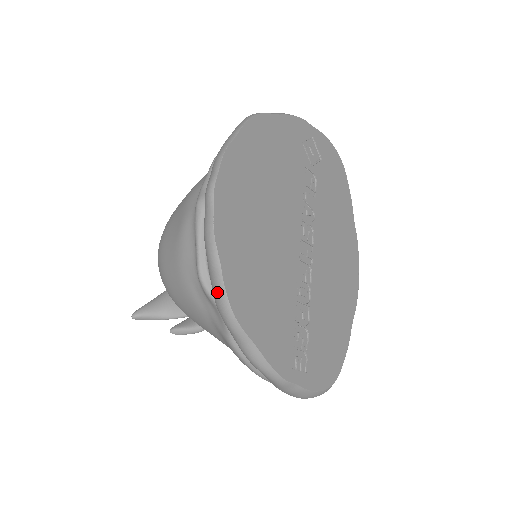
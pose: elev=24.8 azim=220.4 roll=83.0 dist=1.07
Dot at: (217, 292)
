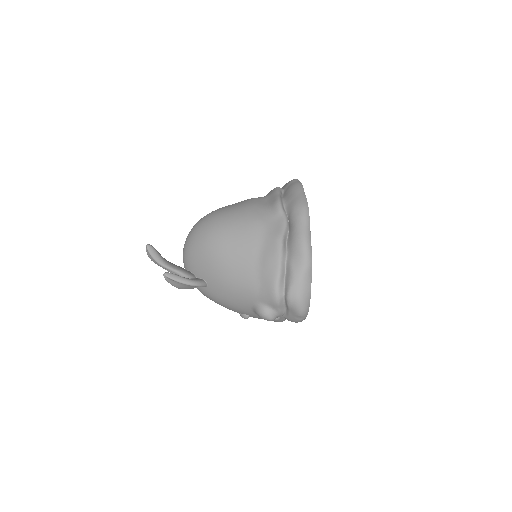
Dot at: (301, 199)
